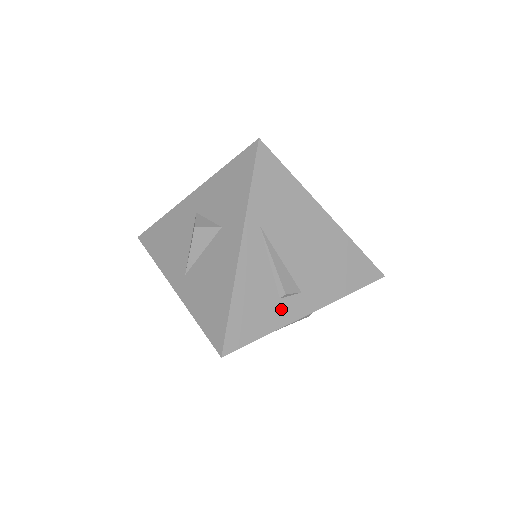
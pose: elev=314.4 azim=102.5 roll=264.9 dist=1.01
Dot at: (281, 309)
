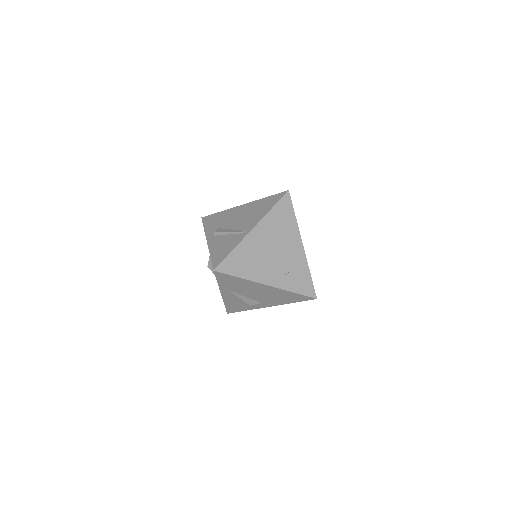
Dot at: (251, 306)
